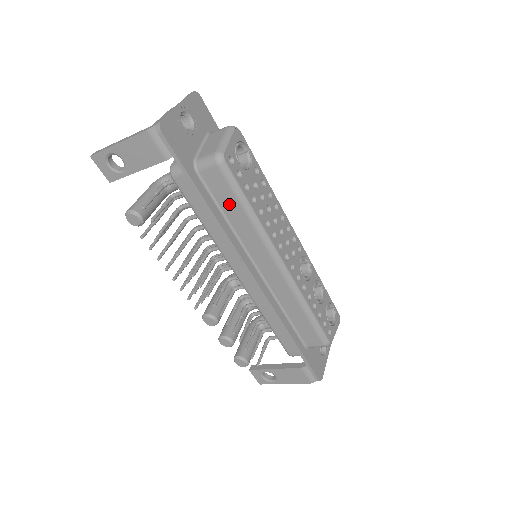
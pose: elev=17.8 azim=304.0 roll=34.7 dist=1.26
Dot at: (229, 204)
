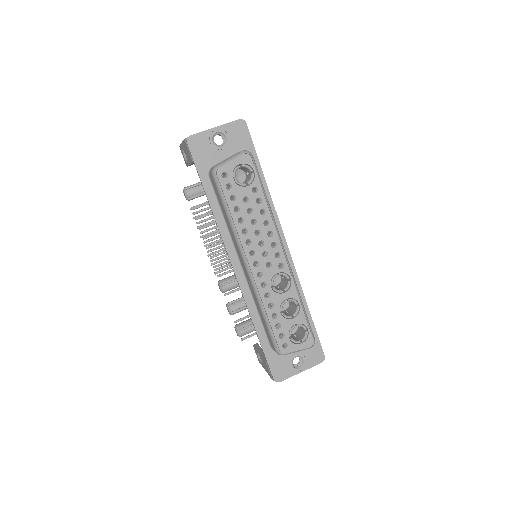
Dot at: (222, 206)
